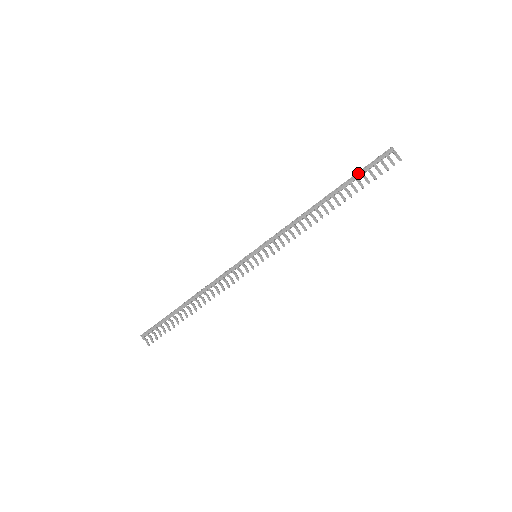
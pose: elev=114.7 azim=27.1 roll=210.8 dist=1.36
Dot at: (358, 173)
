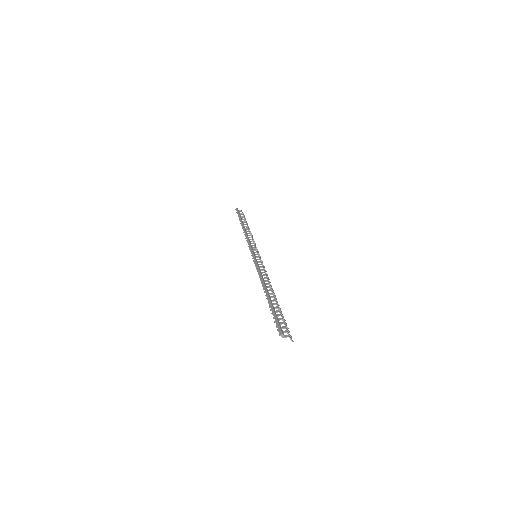
Dot at: (272, 312)
